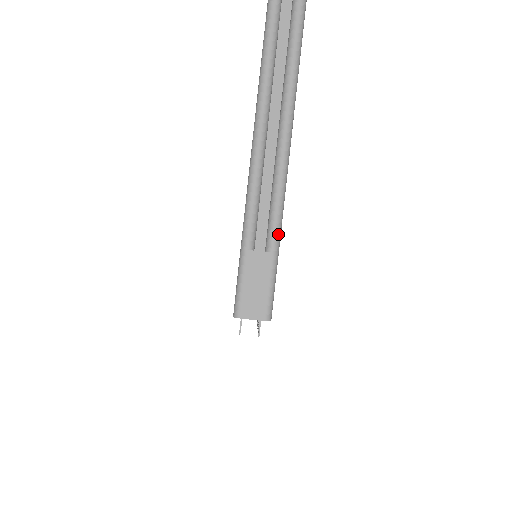
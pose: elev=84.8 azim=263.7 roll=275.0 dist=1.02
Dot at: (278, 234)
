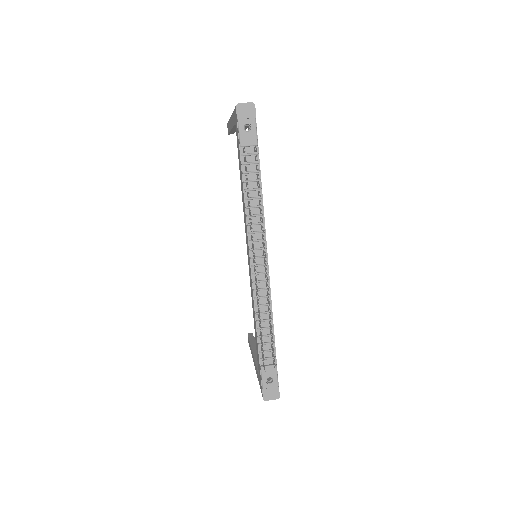
Dot at: occluded
